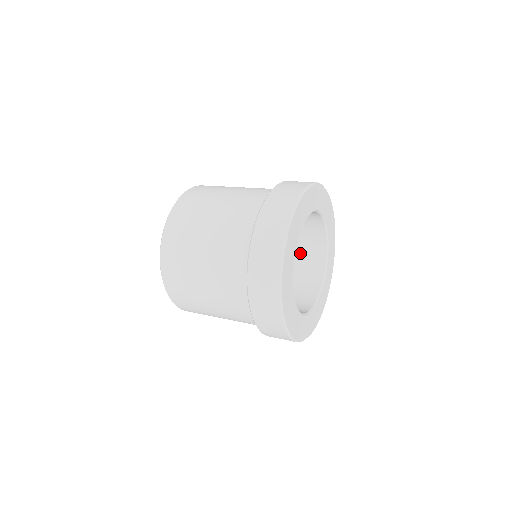
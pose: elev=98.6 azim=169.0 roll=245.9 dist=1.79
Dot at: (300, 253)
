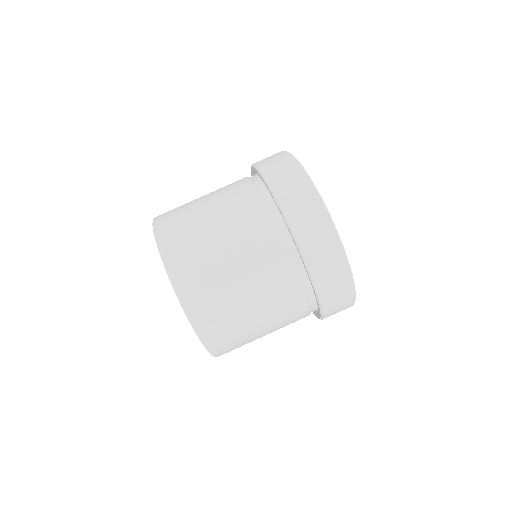
Dot at: occluded
